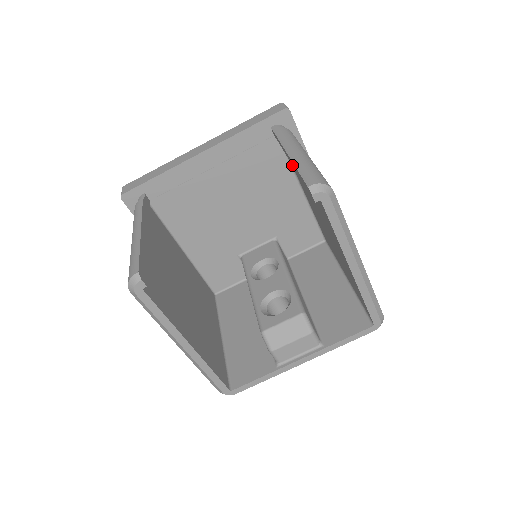
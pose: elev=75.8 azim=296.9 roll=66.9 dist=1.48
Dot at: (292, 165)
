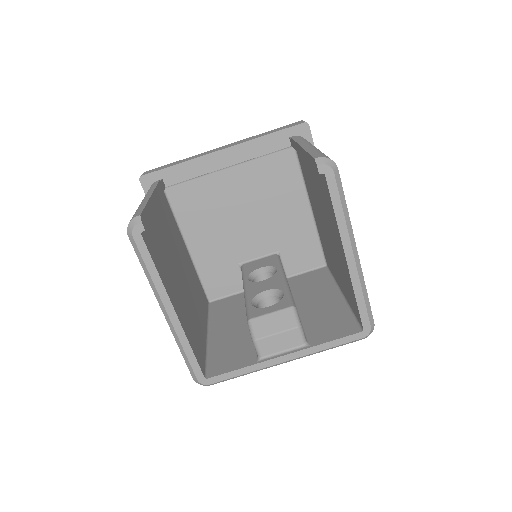
Dot at: (304, 179)
